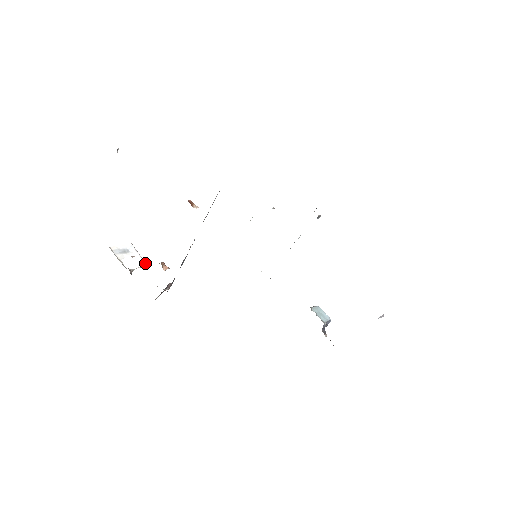
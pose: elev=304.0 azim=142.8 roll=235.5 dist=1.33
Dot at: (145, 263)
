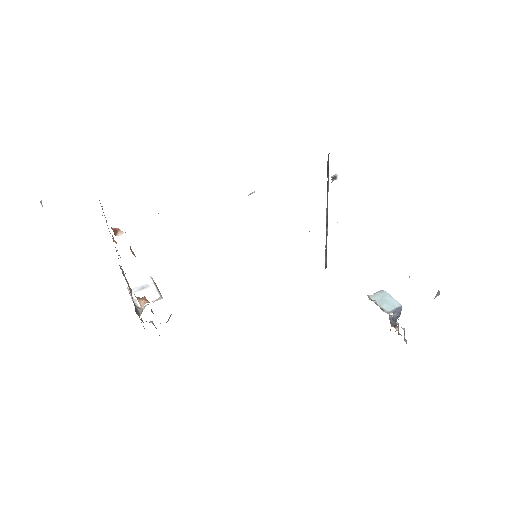
Dot at: (159, 295)
